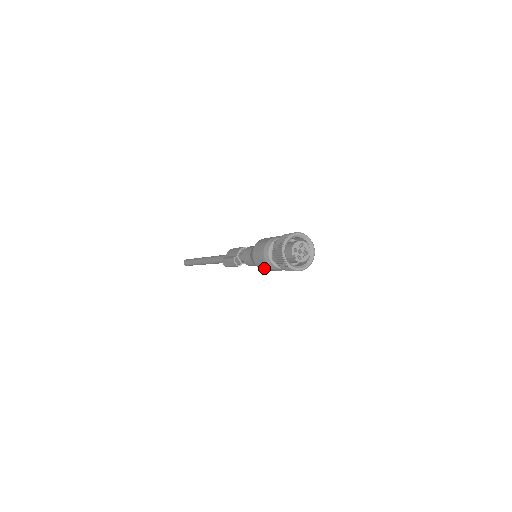
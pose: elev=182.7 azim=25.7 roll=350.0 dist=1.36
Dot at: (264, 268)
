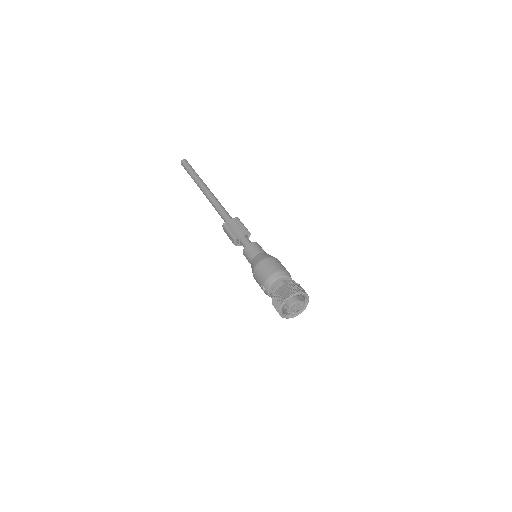
Dot at: occluded
